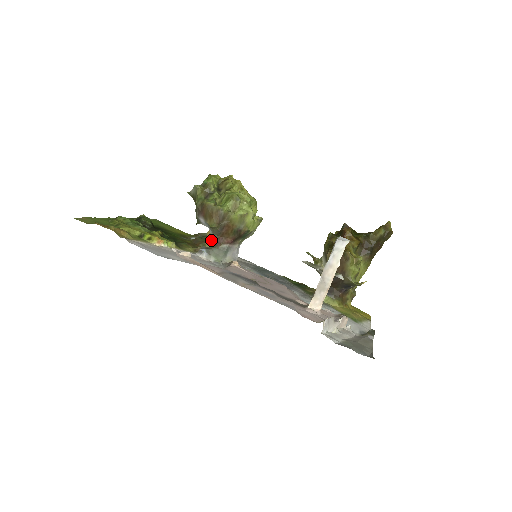
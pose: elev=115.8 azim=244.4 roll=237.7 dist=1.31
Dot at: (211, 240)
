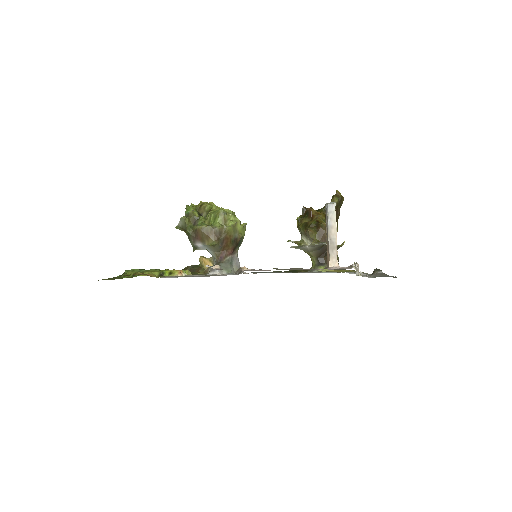
Dot at: (208, 262)
